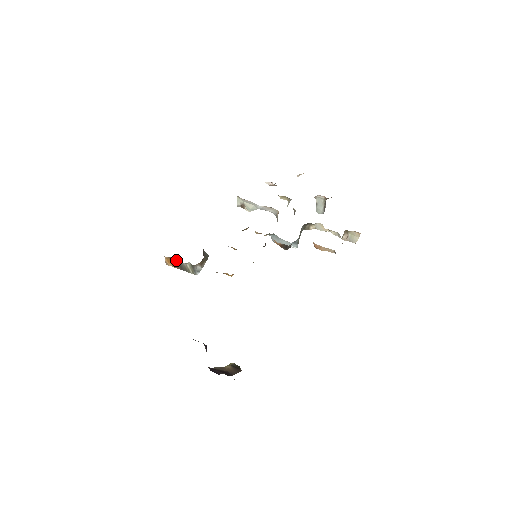
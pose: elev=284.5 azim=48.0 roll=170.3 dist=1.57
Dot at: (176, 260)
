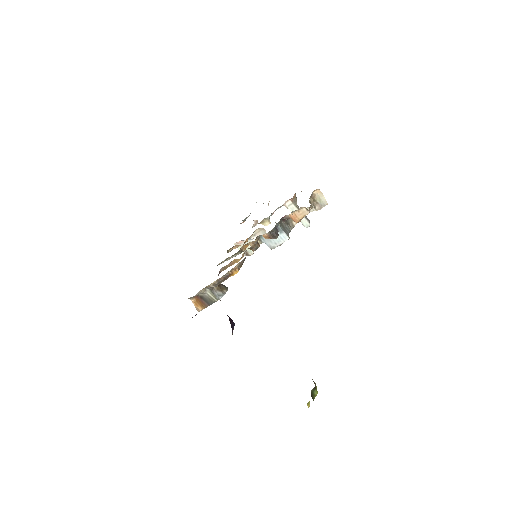
Dot at: (199, 296)
